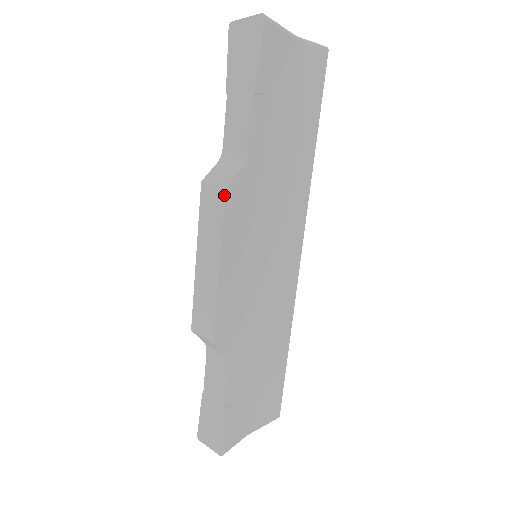
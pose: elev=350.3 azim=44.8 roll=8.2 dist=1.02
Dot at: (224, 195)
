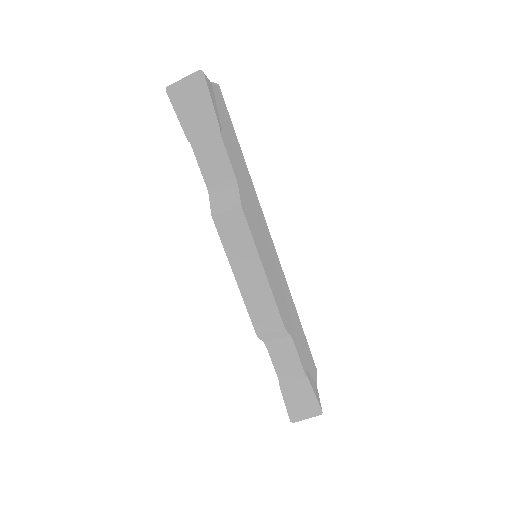
Dot at: (242, 213)
